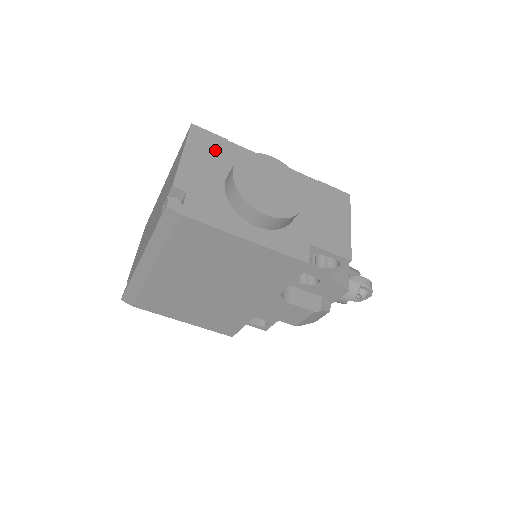
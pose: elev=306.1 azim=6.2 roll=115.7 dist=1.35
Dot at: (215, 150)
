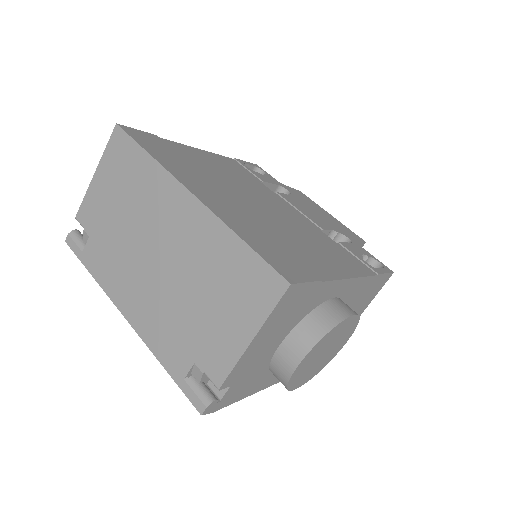
Dot at: (295, 309)
